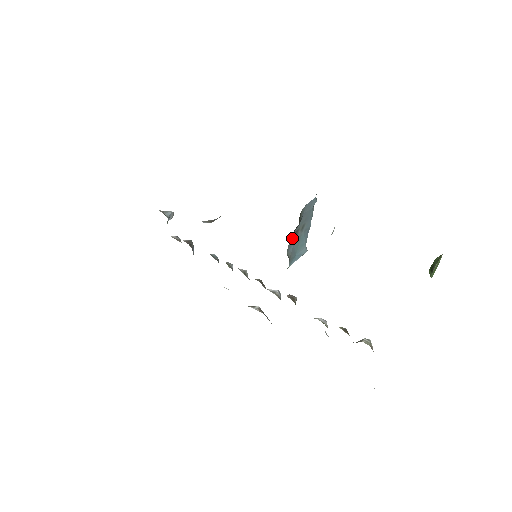
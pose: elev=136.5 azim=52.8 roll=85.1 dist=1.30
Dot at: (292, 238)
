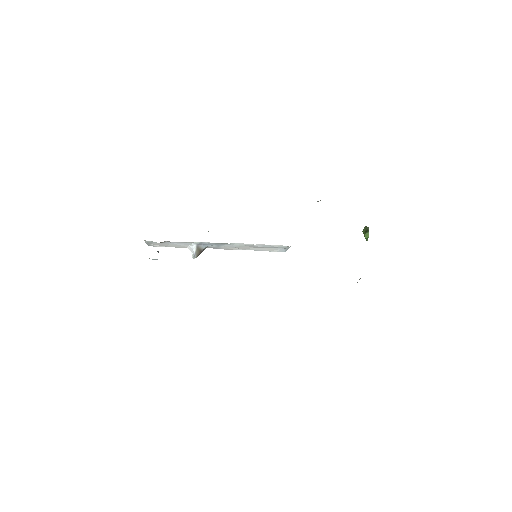
Dot at: occluded
